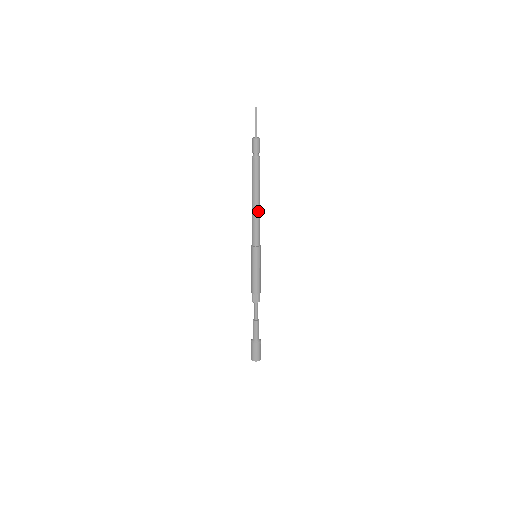
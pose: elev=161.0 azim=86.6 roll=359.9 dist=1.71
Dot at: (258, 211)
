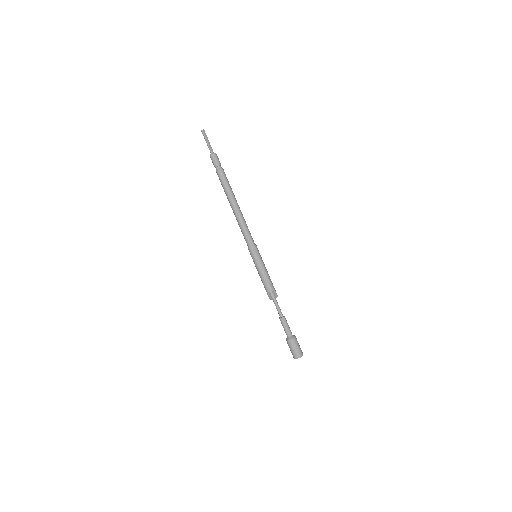
Dot at: (238, 215)
